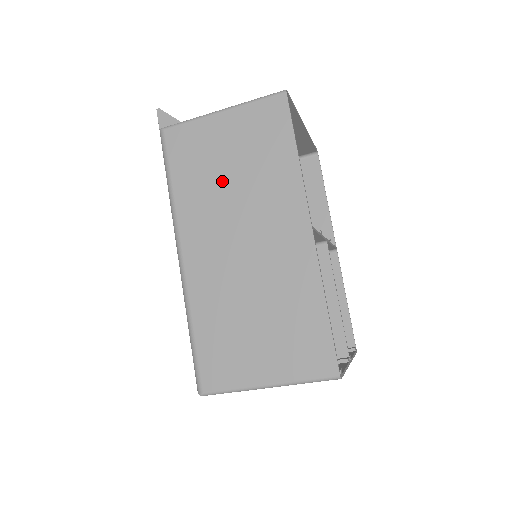
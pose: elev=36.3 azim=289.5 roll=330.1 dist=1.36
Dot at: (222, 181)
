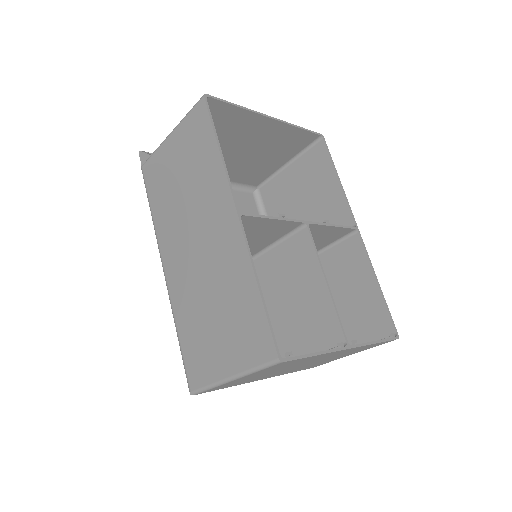
Dot at: (177, 195)
